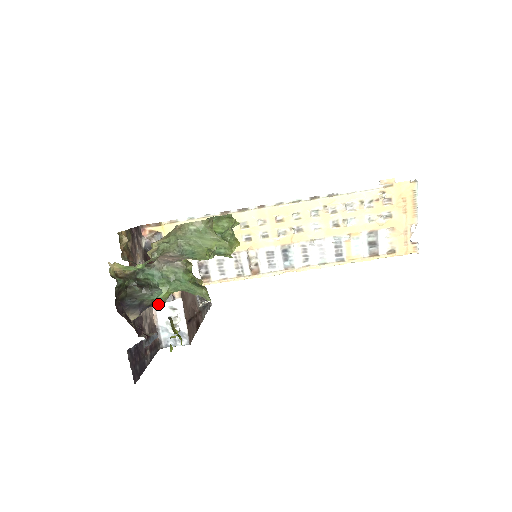
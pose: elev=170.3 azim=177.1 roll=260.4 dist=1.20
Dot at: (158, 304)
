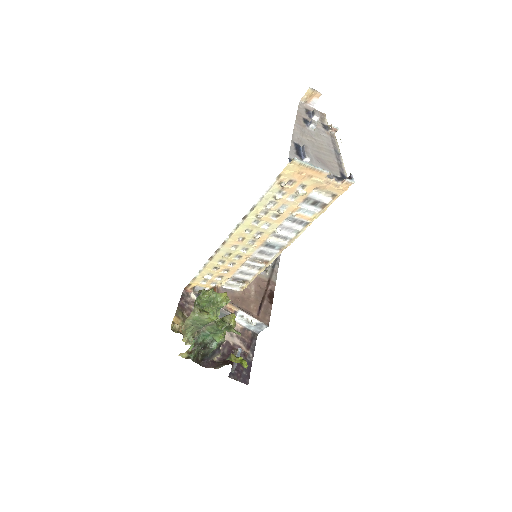
Dot at: occluded
